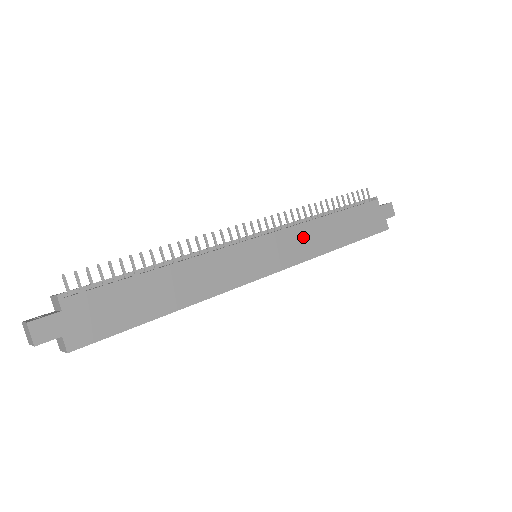
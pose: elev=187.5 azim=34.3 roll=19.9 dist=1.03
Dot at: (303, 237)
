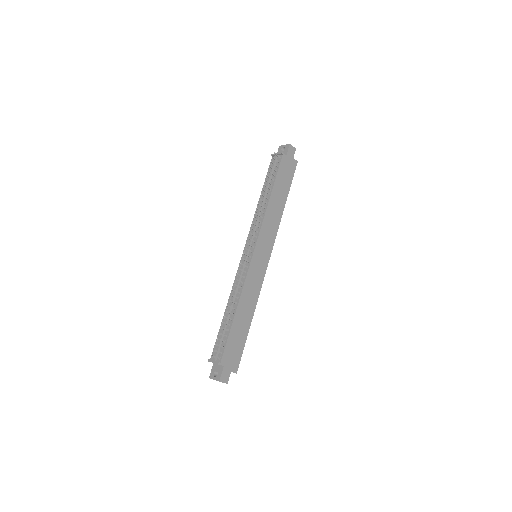
Dot at: (268, 225)
